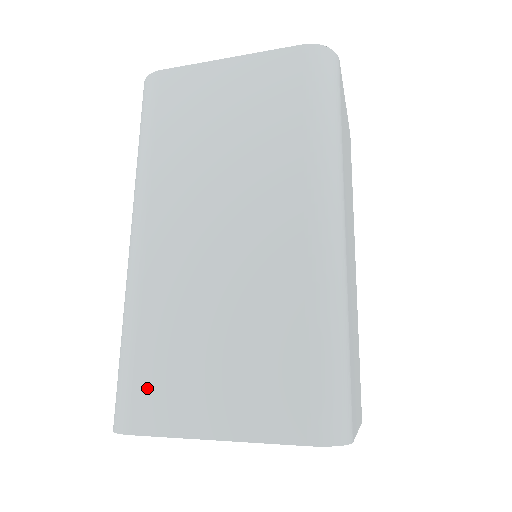
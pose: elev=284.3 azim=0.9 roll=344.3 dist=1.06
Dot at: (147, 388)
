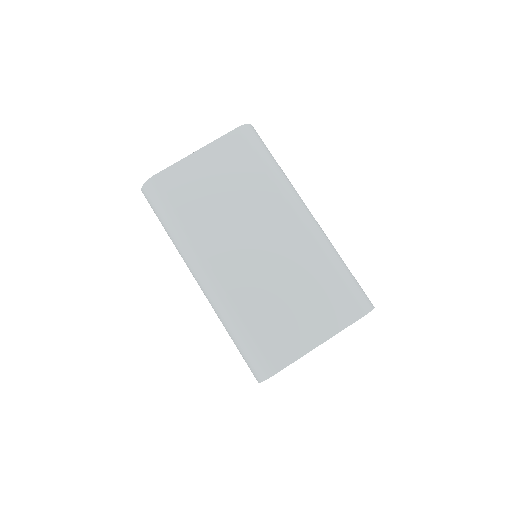
Dot at: (270, 345)
